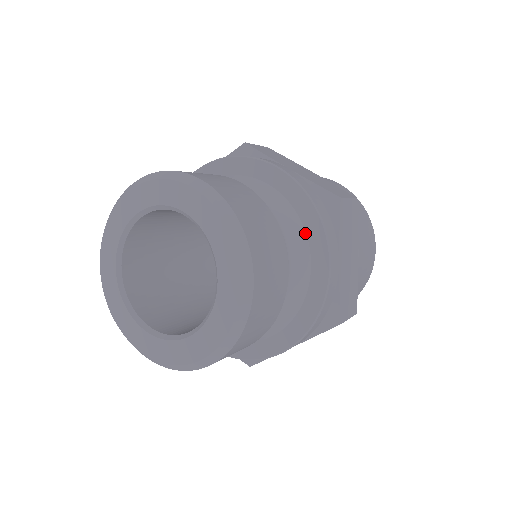
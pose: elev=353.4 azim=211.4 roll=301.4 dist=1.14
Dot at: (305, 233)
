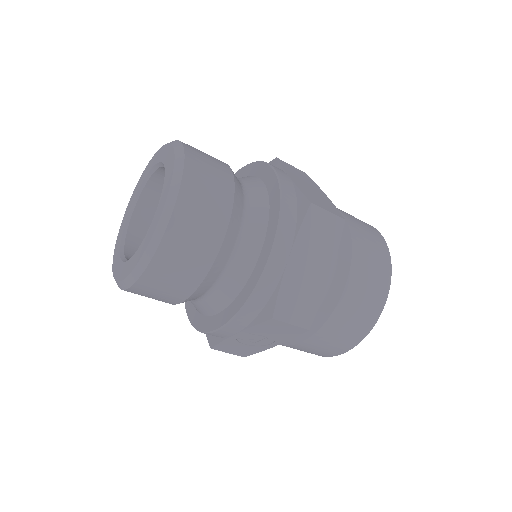
Dot at: (267, 223)
